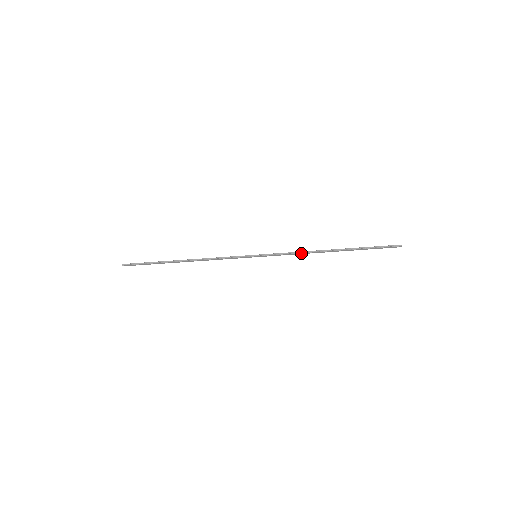
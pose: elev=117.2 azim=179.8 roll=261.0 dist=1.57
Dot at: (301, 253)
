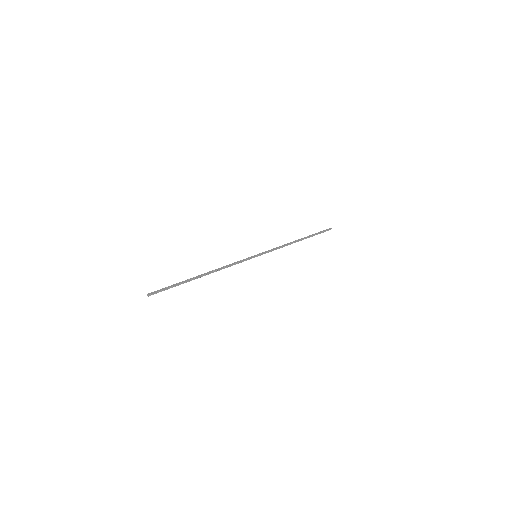
Dot at: occluded
